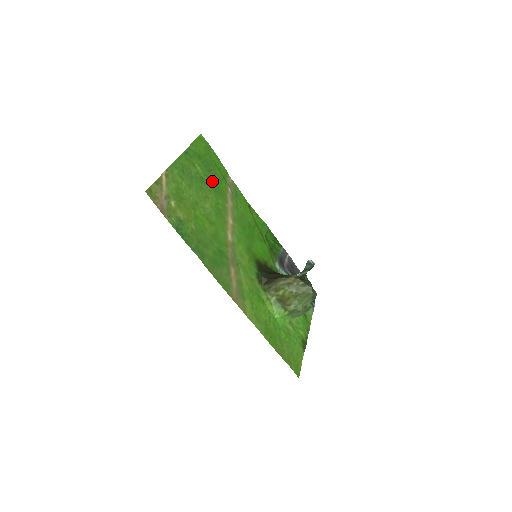
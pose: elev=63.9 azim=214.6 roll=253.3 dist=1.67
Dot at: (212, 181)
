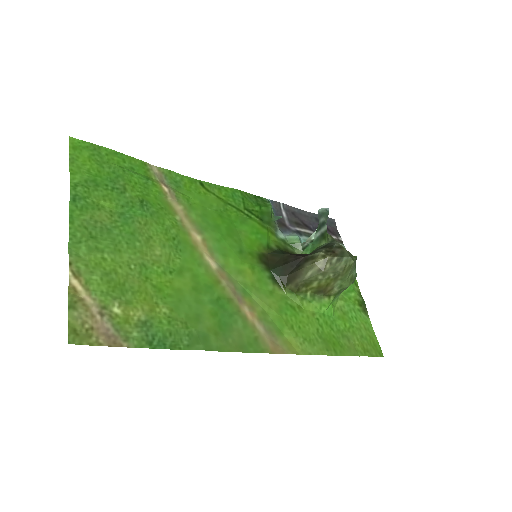
Dot at: (137, 204)
